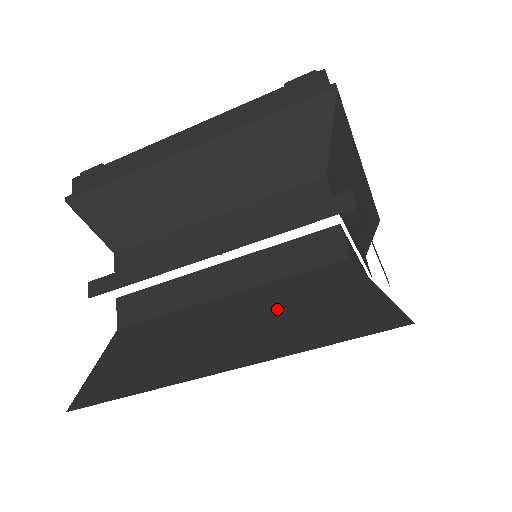
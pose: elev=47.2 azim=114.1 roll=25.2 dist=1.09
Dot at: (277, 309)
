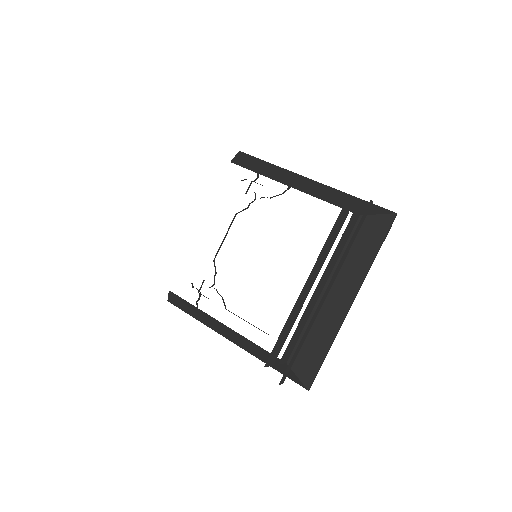
Dot at: occluded
